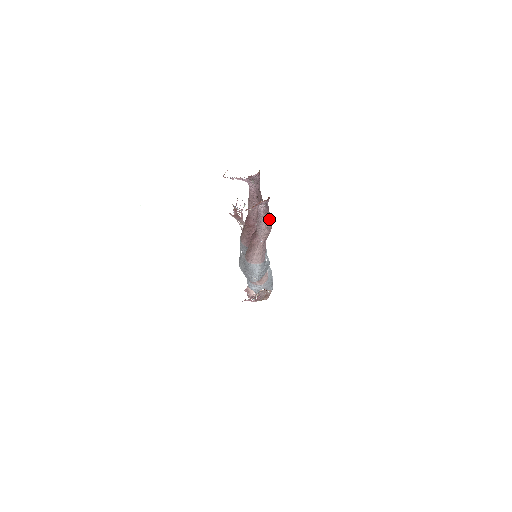
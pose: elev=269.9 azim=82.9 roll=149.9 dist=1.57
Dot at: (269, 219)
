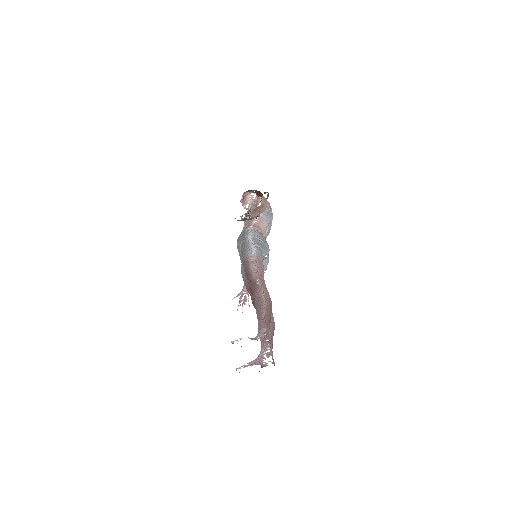
Dot at: occluded
